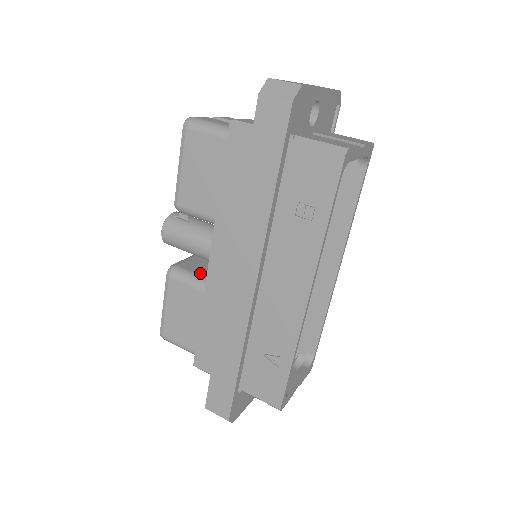
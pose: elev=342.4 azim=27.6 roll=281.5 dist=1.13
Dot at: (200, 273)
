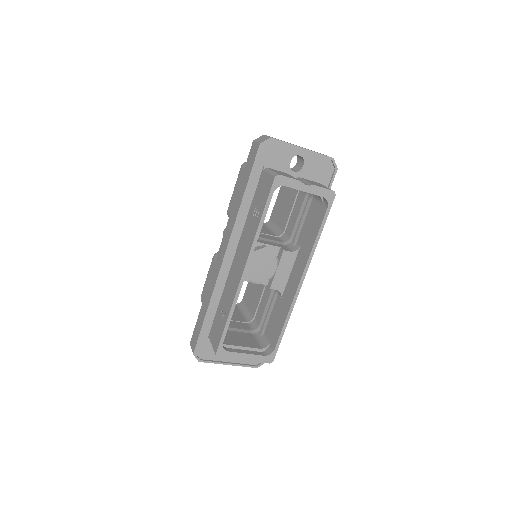
Dot at: occluded
